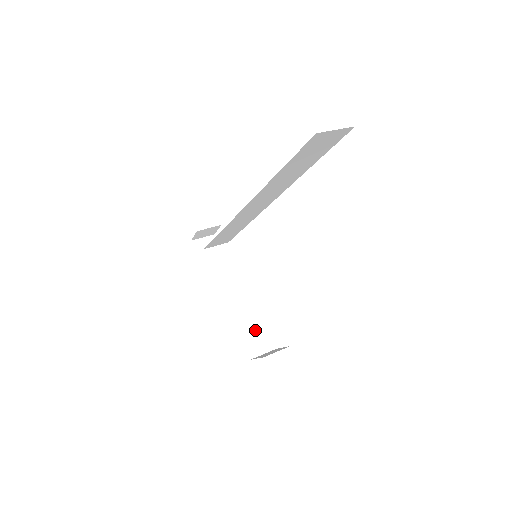
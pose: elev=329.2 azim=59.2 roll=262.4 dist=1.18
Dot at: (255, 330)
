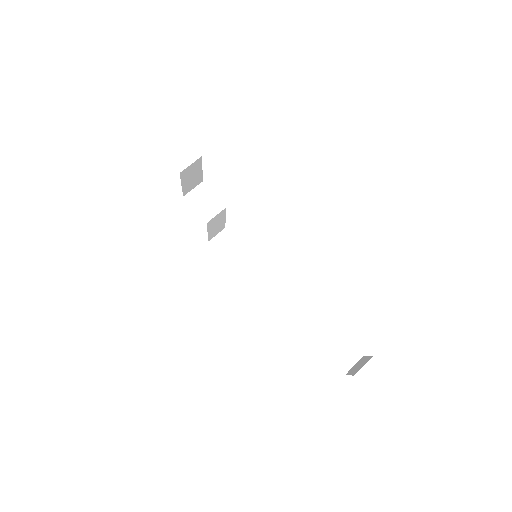
Dot at: (217, 228)
